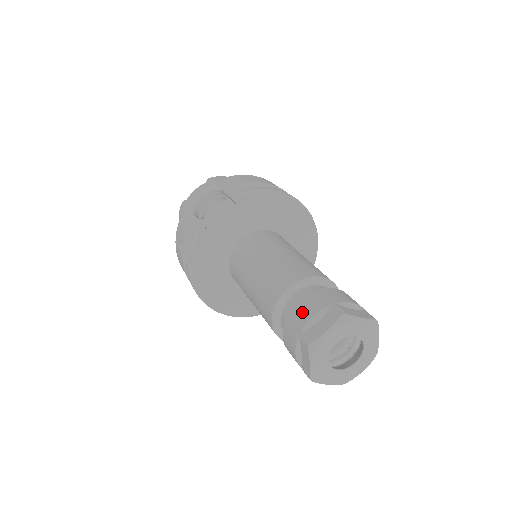
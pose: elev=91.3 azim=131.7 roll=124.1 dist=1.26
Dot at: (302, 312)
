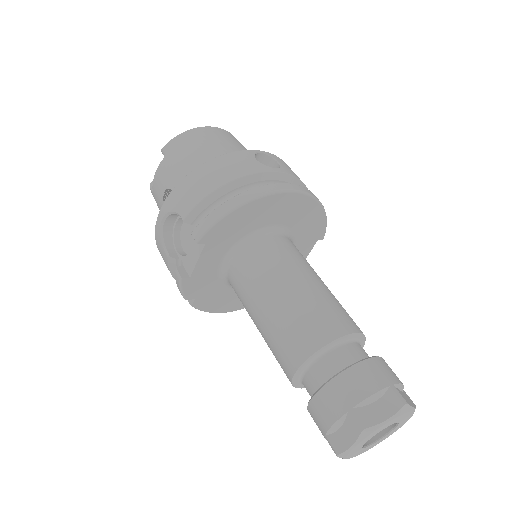
Dot at: (320, 414)
